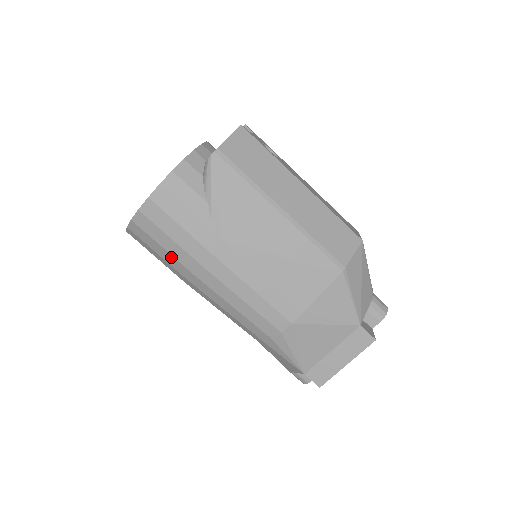
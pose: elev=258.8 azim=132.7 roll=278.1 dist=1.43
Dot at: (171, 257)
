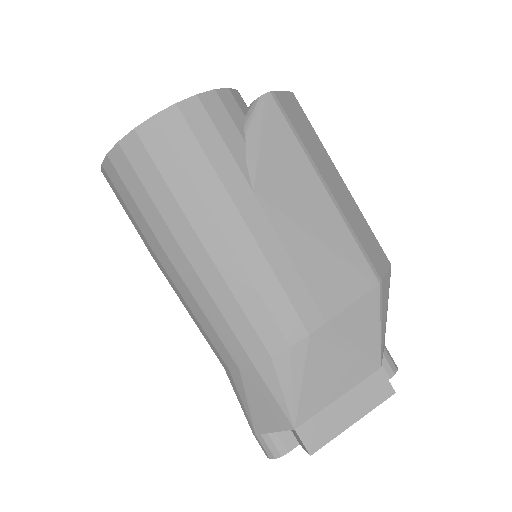
Dot at: (170, 197)
